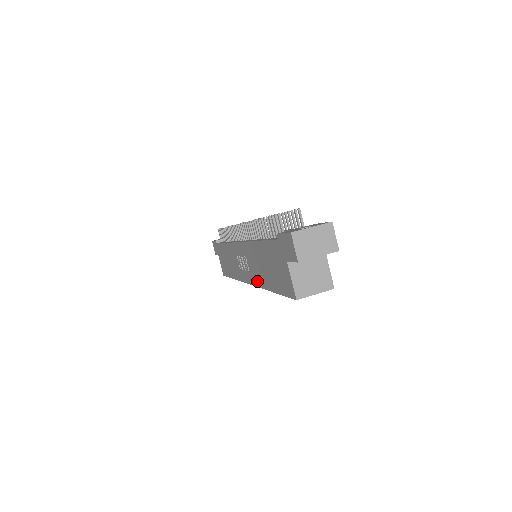
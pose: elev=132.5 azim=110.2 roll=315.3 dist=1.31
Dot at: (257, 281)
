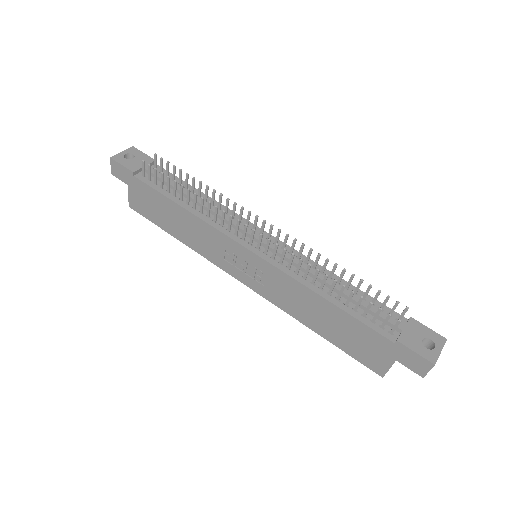
Dot at: (281, 304)
